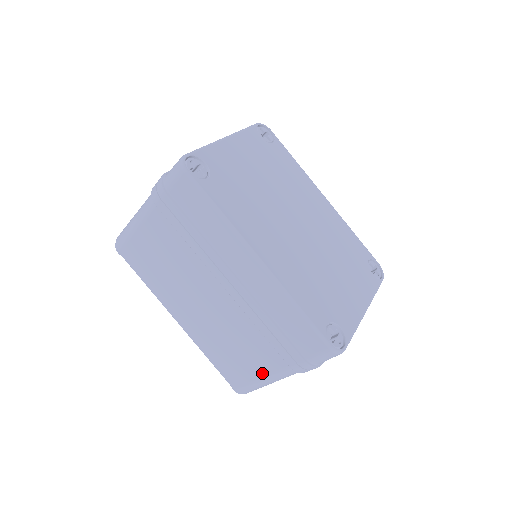
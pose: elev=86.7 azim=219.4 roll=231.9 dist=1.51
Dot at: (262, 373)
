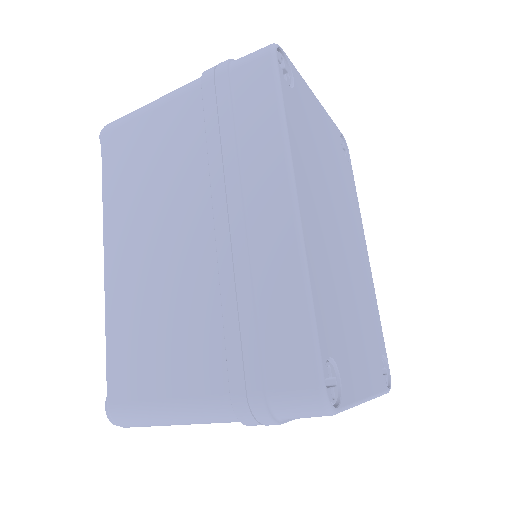
Dot at: (174, 391)
